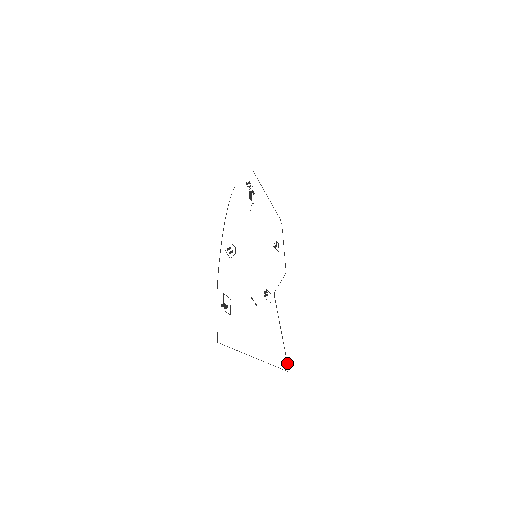
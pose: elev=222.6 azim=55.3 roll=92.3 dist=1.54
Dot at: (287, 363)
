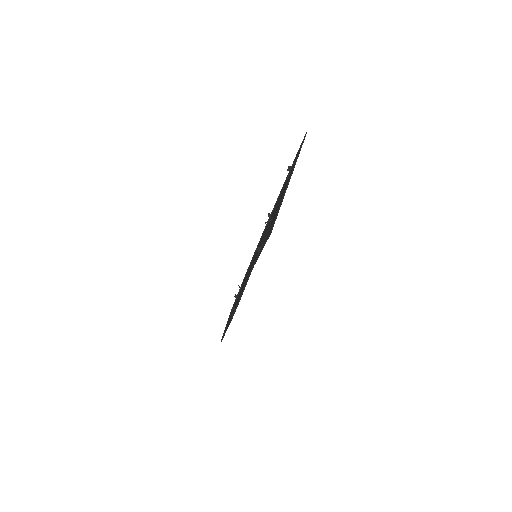
Dot at: (269, 235)
